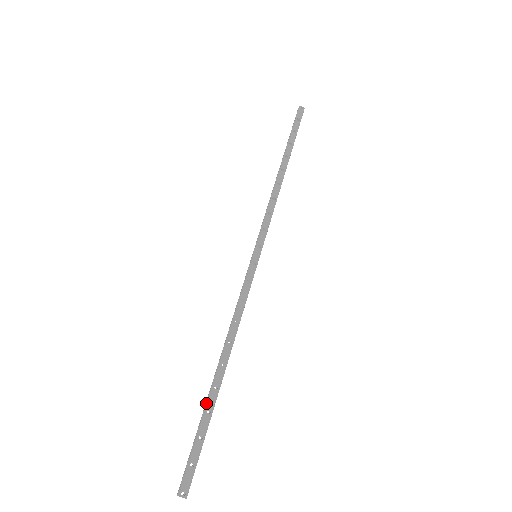
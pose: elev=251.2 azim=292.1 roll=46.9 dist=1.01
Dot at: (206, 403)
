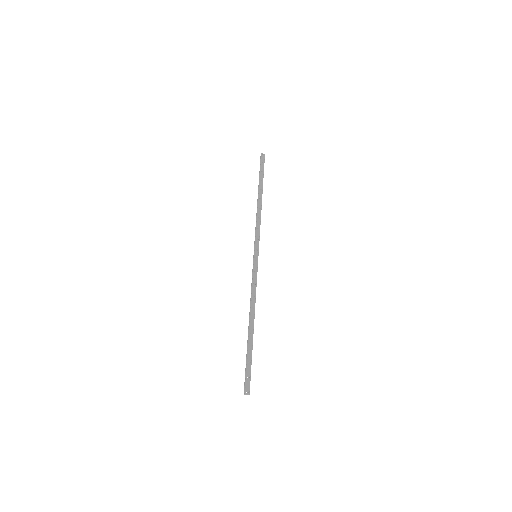
Dot at: (248, 344)
